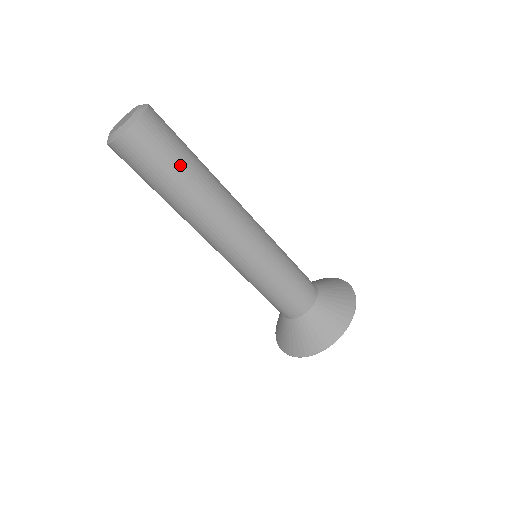
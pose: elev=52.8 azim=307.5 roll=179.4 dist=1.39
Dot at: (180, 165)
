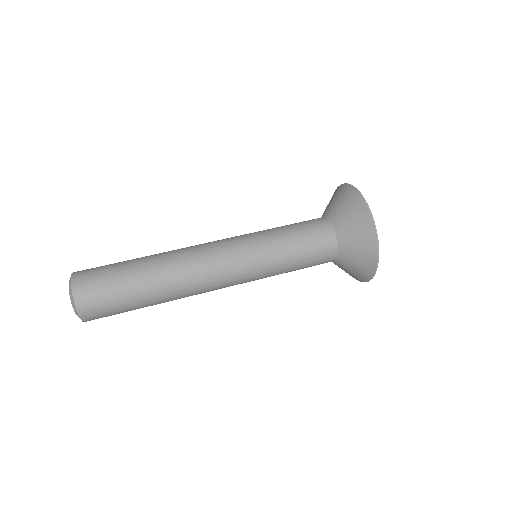
Dot at: (135, 305)
